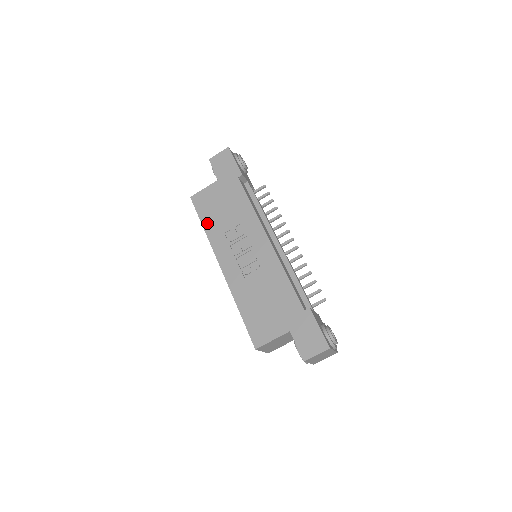
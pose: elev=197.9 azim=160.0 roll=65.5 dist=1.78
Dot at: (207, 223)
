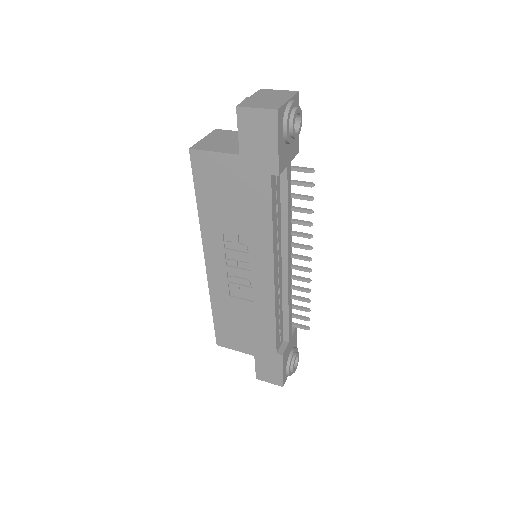
Dot at: (204, 204)
